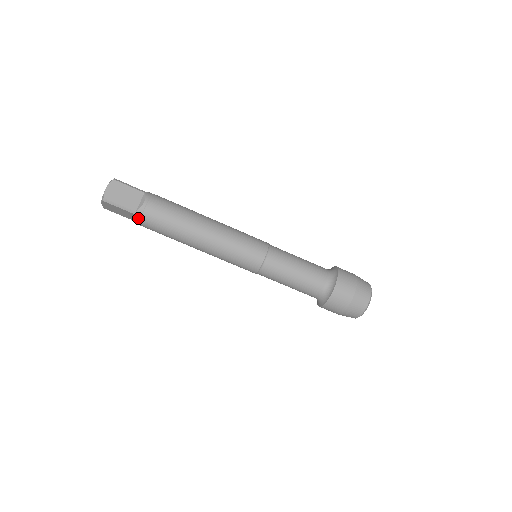
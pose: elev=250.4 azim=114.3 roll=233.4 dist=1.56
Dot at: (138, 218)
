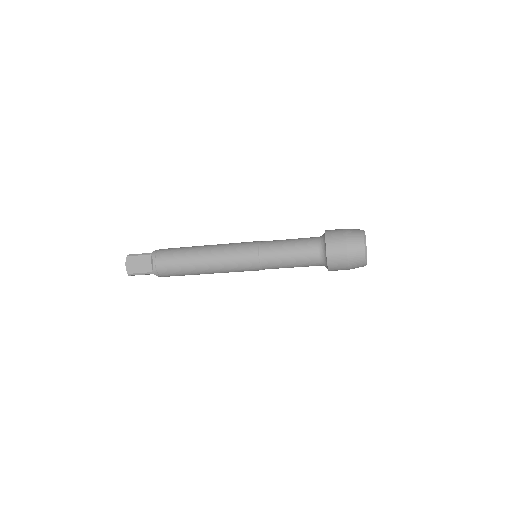
Dot at: (157, 275)
